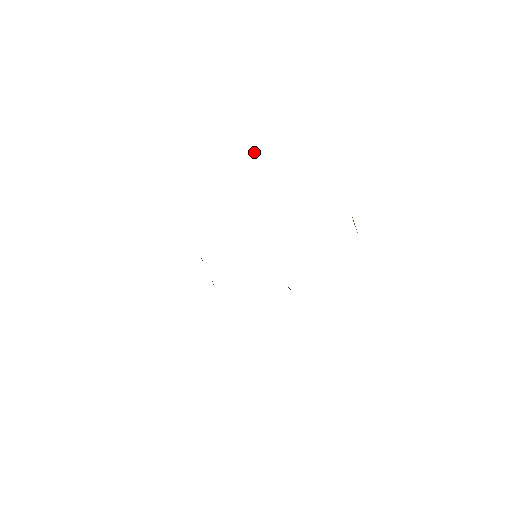
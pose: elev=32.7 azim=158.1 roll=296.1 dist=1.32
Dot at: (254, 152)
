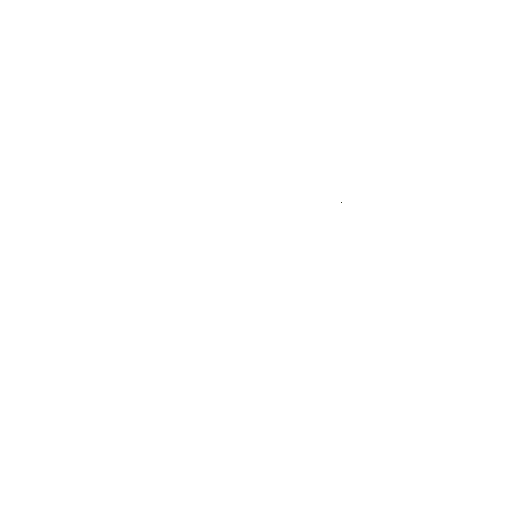
Dot at: occluded
